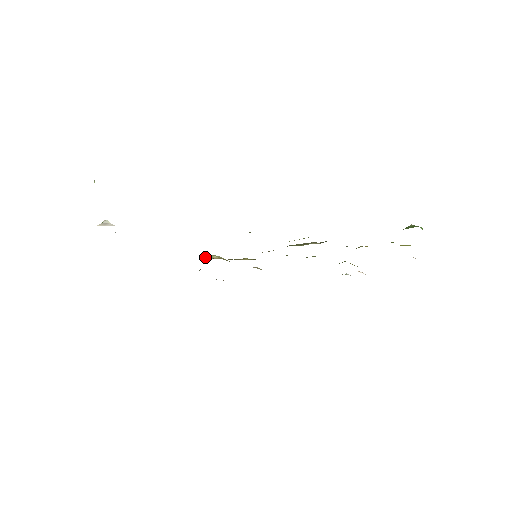
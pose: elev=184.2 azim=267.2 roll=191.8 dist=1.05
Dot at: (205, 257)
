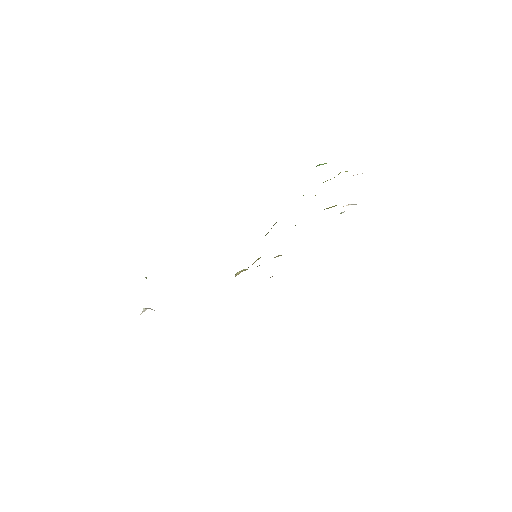
Dot at: occluded
